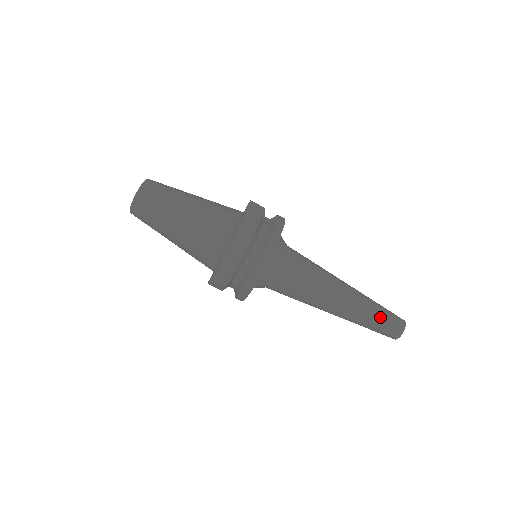
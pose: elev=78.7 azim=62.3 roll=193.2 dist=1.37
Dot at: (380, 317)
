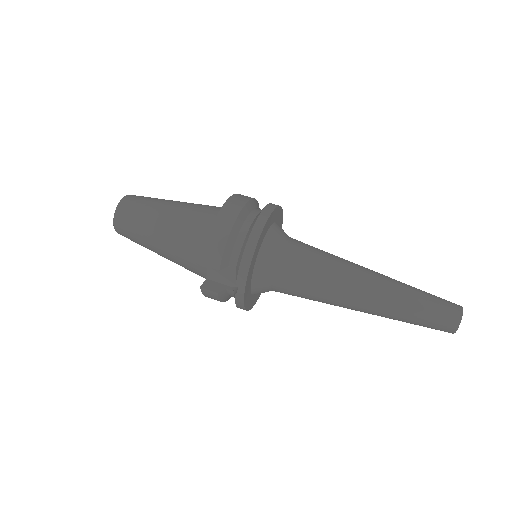
Dot at: (424, 291)
